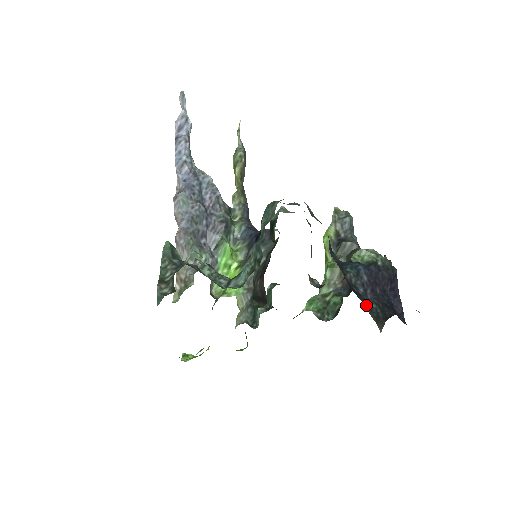
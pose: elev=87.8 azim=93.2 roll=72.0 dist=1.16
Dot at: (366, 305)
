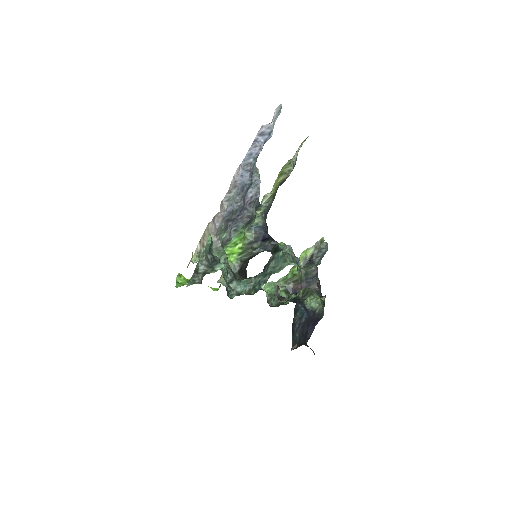
Dot at: (294, 335)
